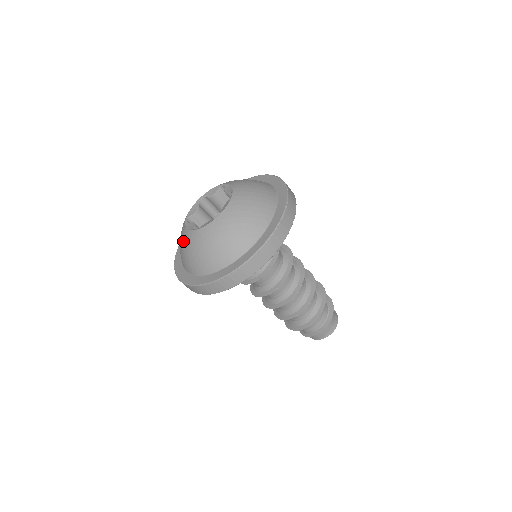
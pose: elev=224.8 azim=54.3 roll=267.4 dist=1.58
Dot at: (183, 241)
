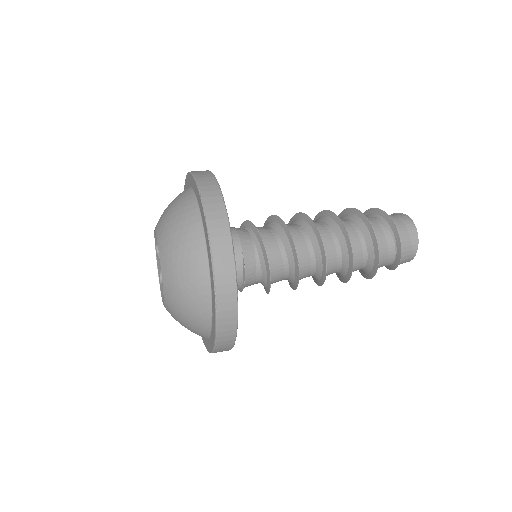
Dot at: occluded
